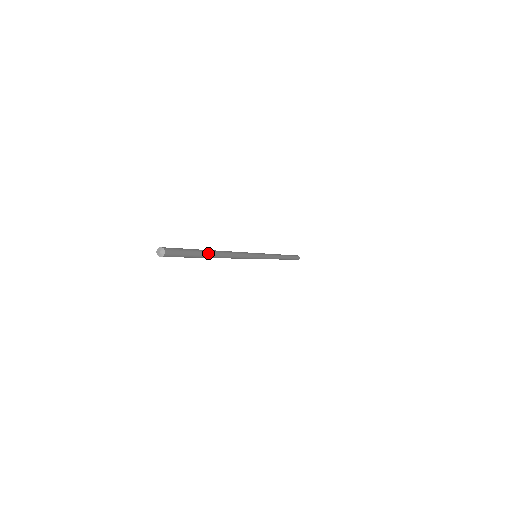
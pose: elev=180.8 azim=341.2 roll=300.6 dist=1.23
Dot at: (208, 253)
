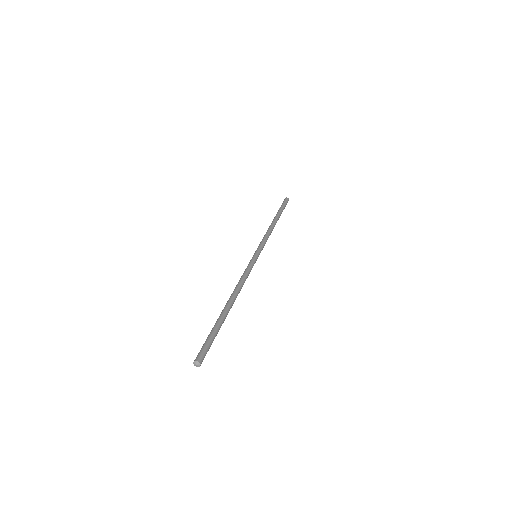
Dot at: (225, 318)
